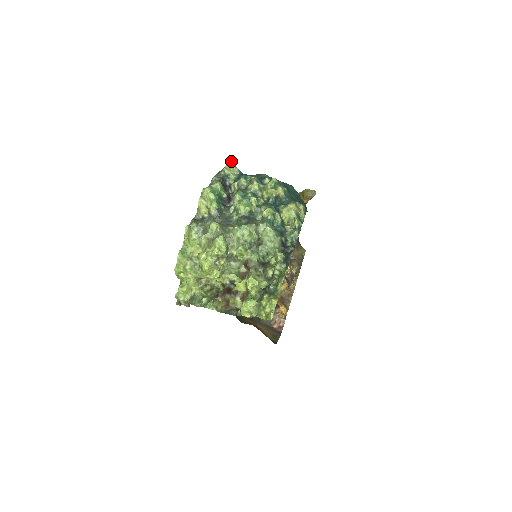
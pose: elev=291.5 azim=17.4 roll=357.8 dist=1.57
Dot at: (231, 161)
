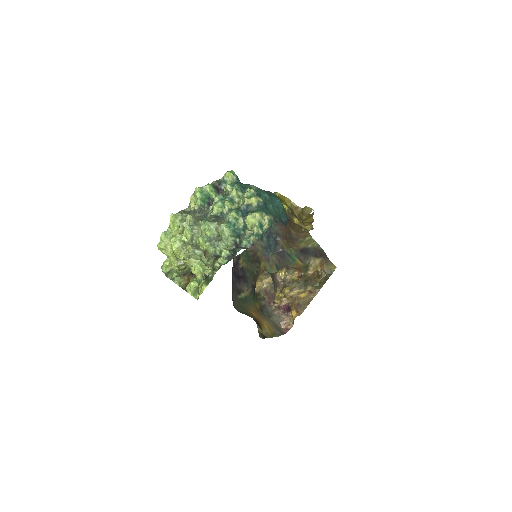
Dot at: occluded
